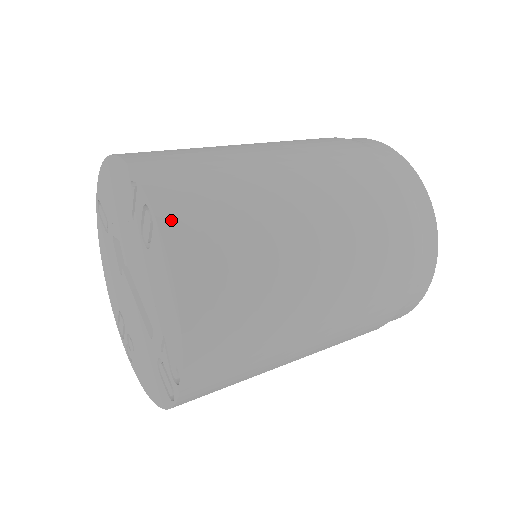
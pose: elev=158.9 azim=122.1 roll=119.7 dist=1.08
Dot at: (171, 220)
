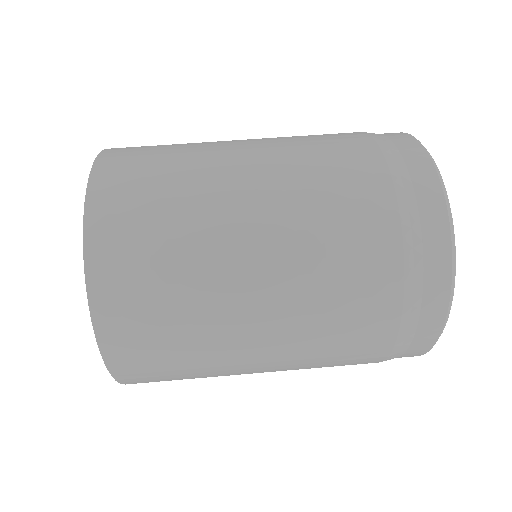
Dot at: (133, 383)
